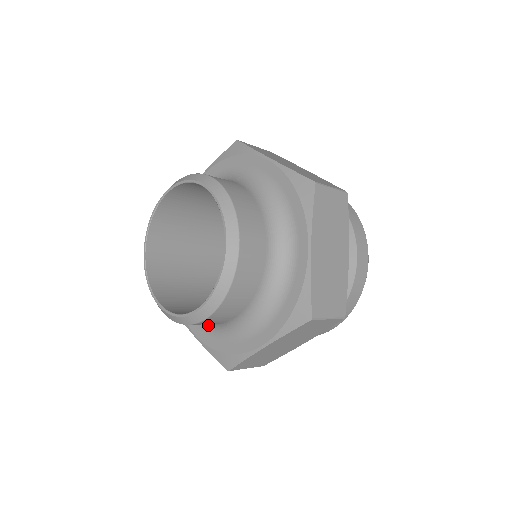
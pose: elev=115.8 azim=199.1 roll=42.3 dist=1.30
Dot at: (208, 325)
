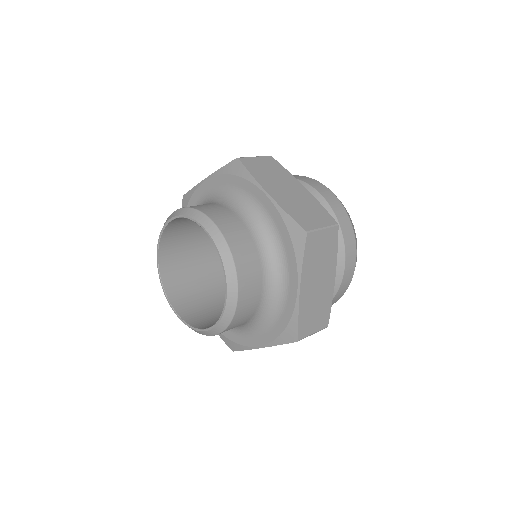
Dot at: occluded
